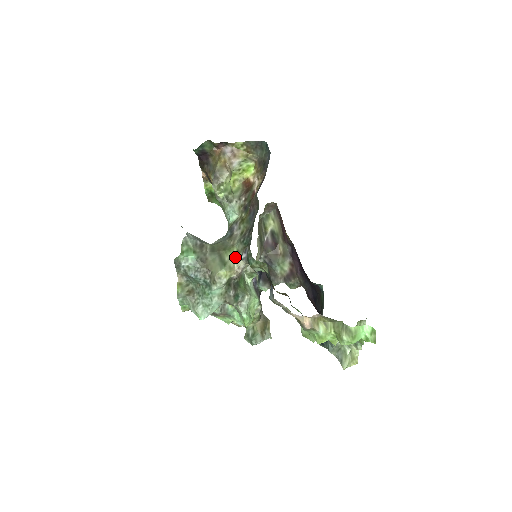
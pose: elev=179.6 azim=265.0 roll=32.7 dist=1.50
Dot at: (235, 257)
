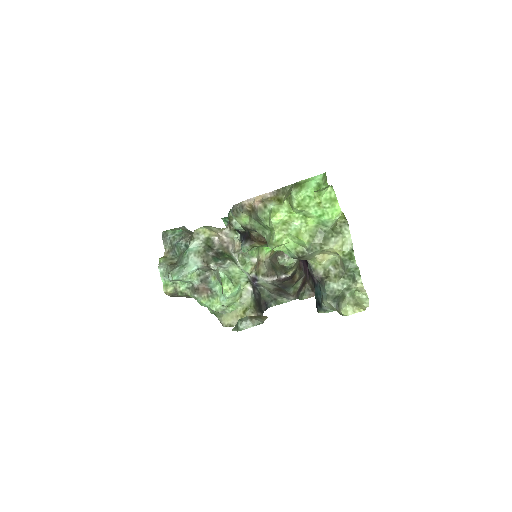
Dot at: occluded
